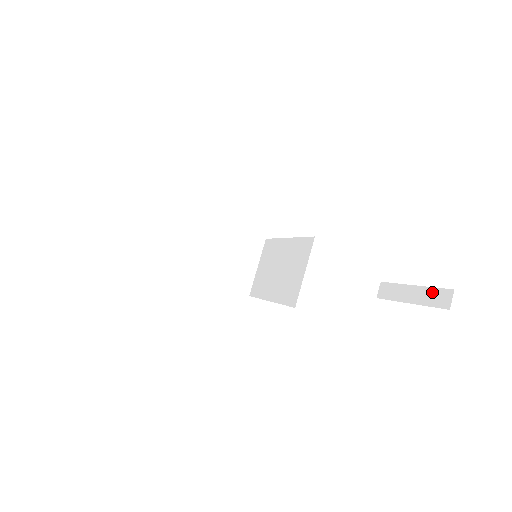
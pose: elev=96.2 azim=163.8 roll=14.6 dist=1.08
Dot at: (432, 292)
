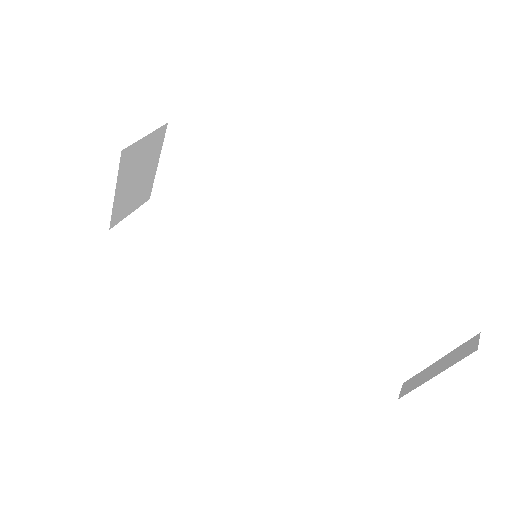
Dot at: (457, 350)
